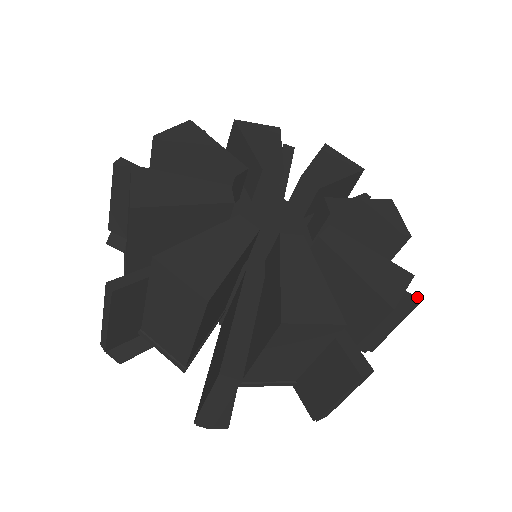
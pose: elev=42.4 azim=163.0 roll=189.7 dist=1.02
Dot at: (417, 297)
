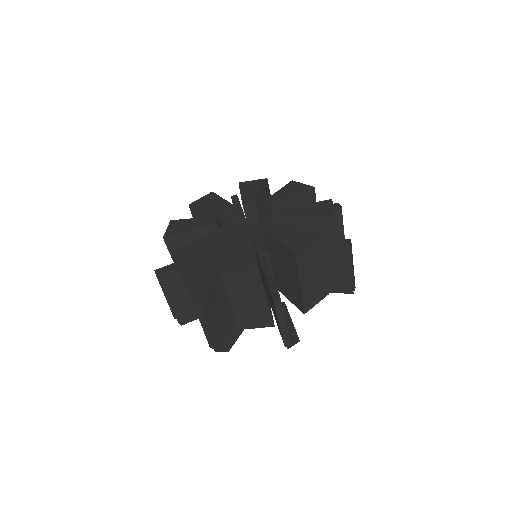
Dot at: (279, 295)
